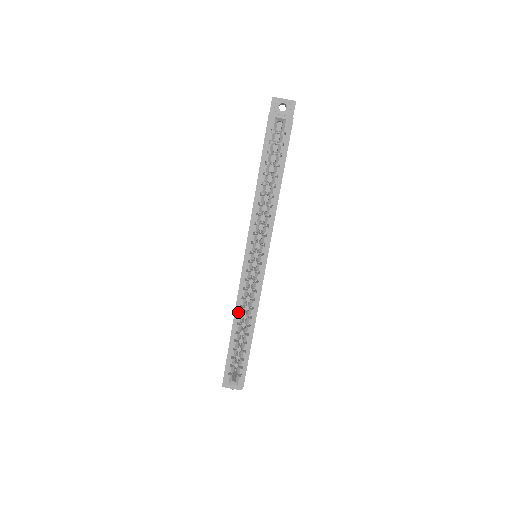
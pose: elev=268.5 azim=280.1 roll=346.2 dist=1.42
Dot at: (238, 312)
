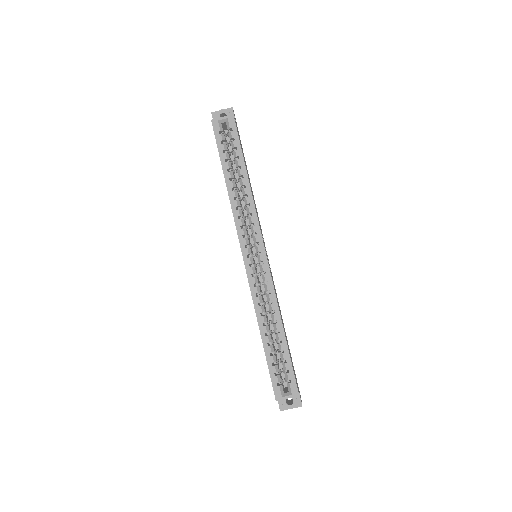
Dot at: (259, 312)
